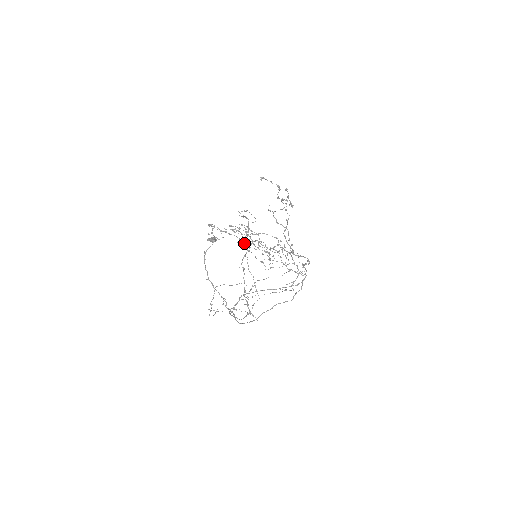
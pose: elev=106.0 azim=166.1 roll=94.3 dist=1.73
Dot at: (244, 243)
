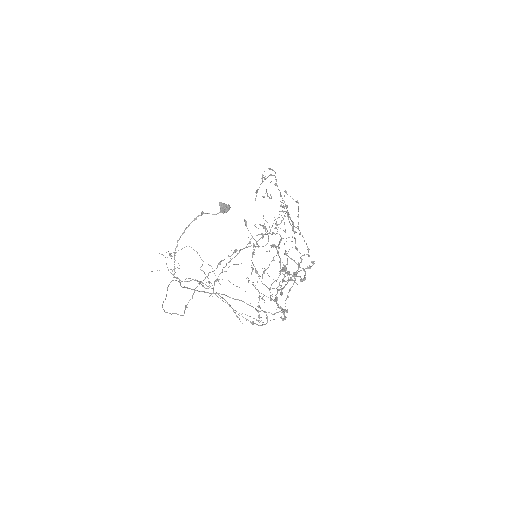
Dot at: occluded
